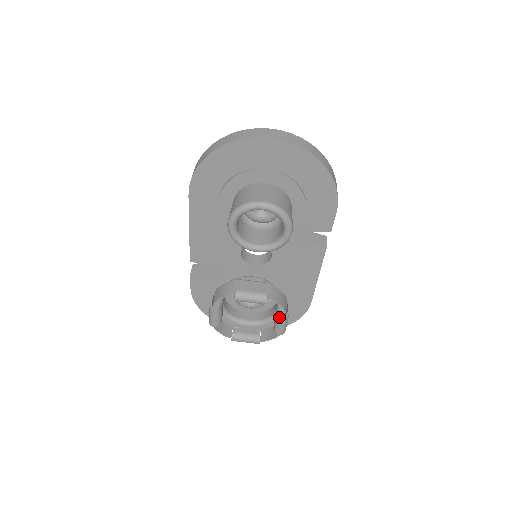
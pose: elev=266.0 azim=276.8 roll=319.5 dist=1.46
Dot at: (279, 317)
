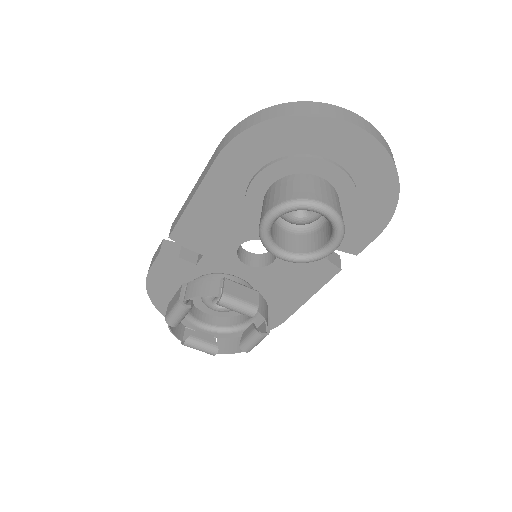
Dot at: (257, 334)
